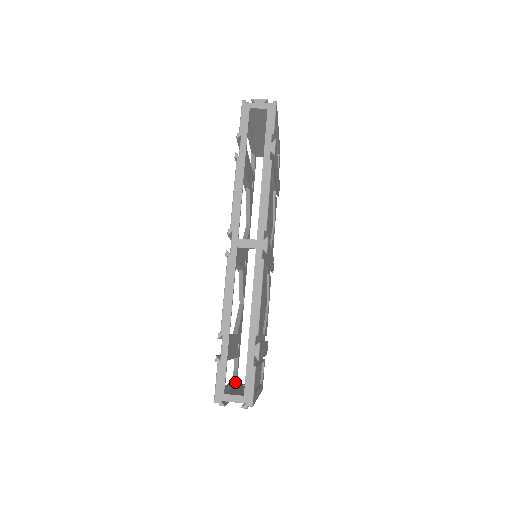
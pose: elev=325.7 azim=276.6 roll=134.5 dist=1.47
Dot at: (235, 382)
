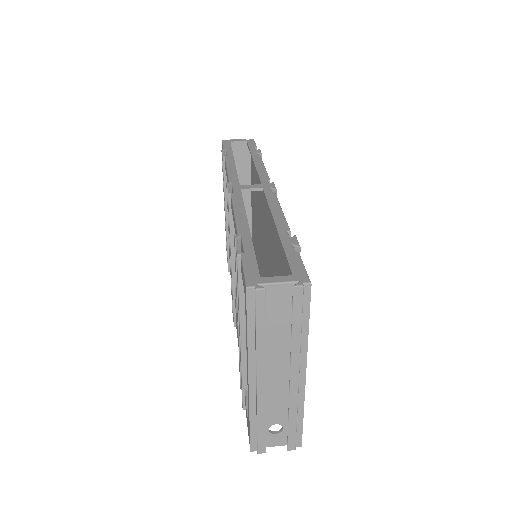
Dot at: occluded
